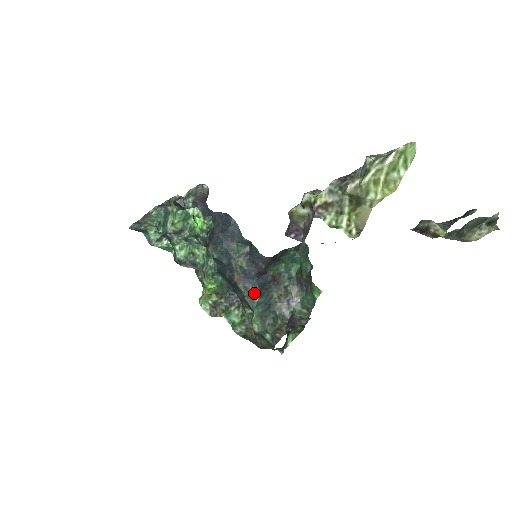
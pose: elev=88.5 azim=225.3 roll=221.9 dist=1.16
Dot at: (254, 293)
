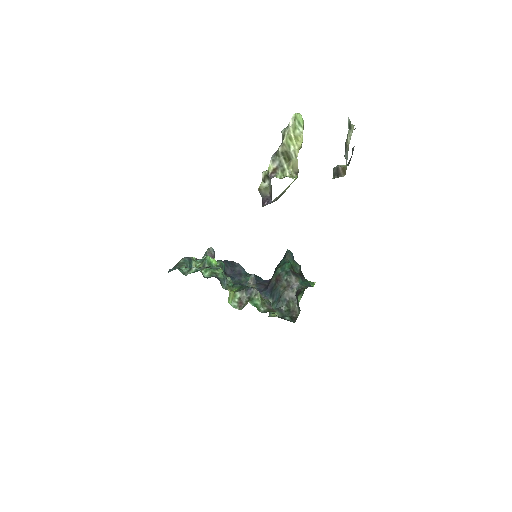
Dot at: (267, 298)
